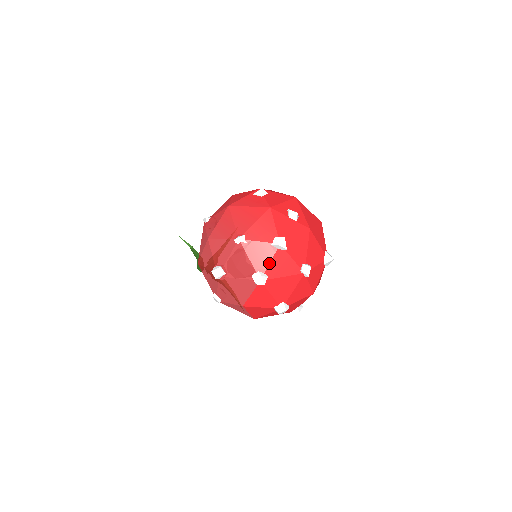
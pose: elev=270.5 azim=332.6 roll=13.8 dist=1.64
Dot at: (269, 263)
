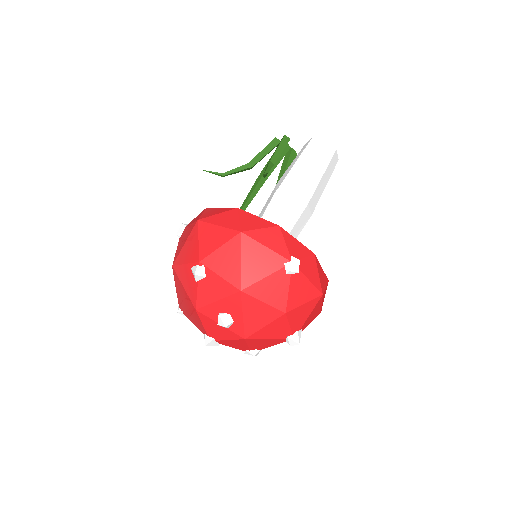
Dot at: occluded
